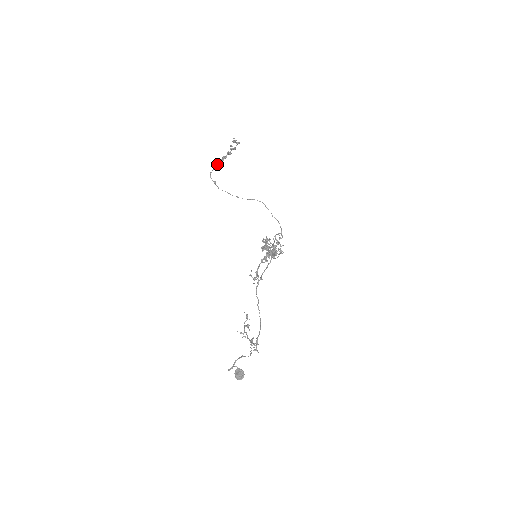
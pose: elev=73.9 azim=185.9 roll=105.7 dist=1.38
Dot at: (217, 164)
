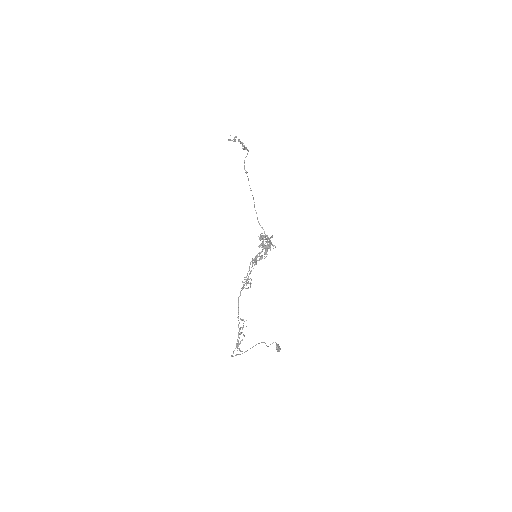
Dot at: (247, 150)
